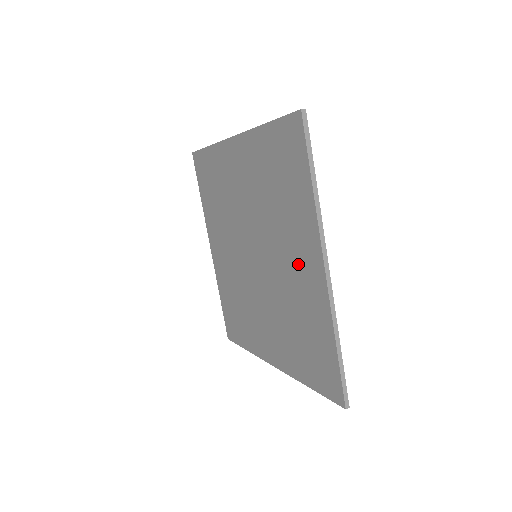
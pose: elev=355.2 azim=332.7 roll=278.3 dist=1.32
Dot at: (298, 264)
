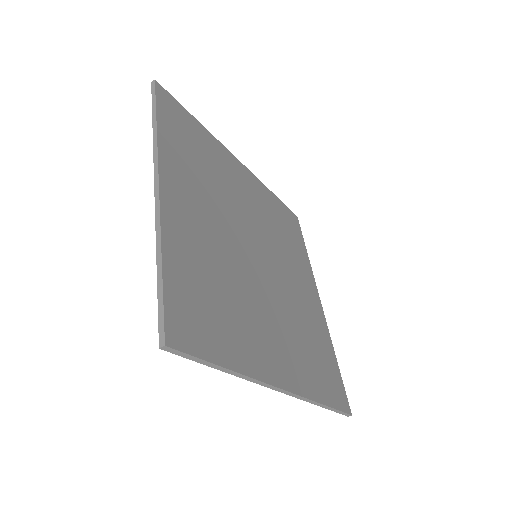
Dot at: occluded
